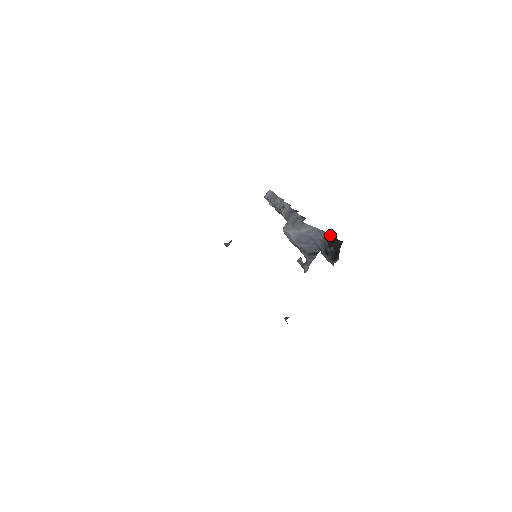
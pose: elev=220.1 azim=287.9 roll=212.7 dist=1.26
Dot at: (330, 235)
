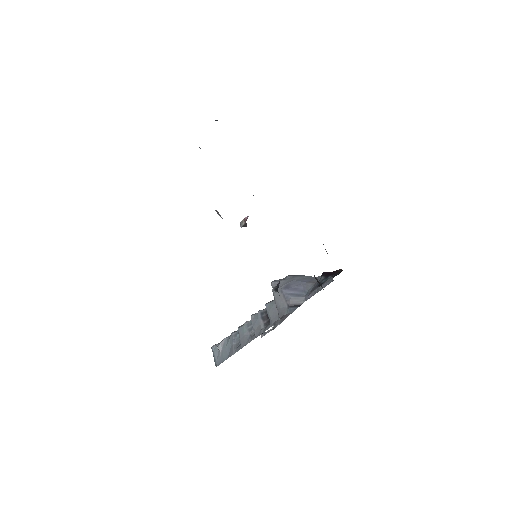
Dot at: occluded
